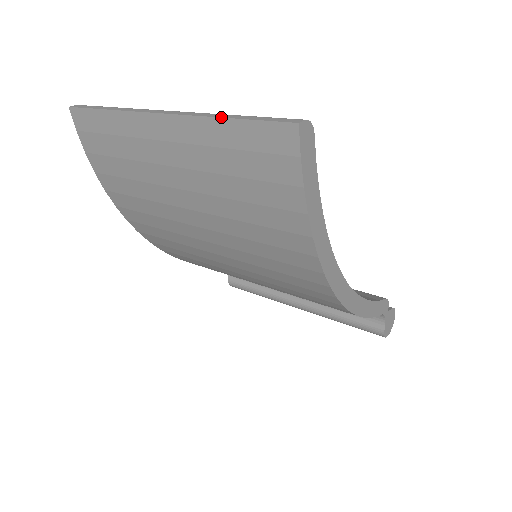
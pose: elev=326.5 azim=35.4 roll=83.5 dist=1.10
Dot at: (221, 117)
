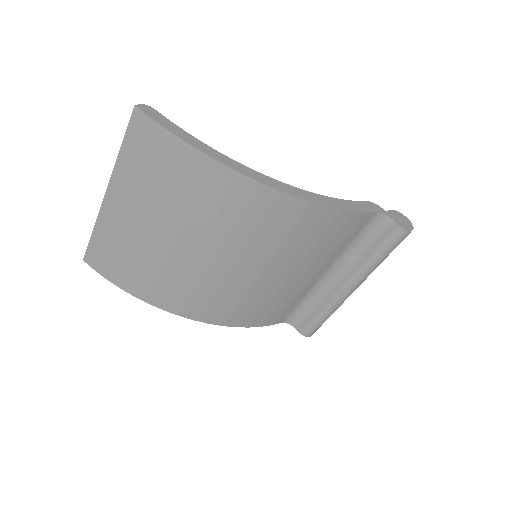
Dot at: (118, 153)
